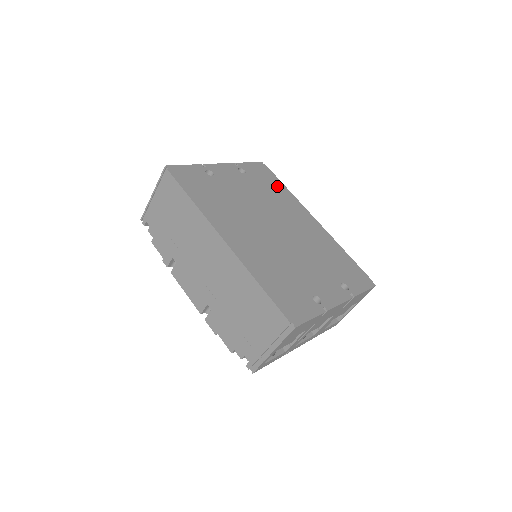
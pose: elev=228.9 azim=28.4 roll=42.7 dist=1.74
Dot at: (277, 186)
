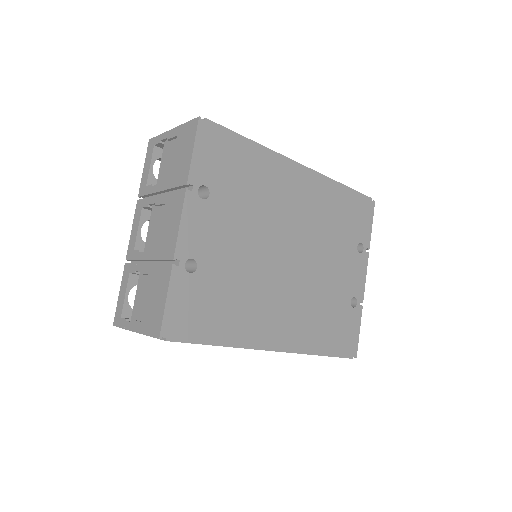
Dot at: (245, 157)
